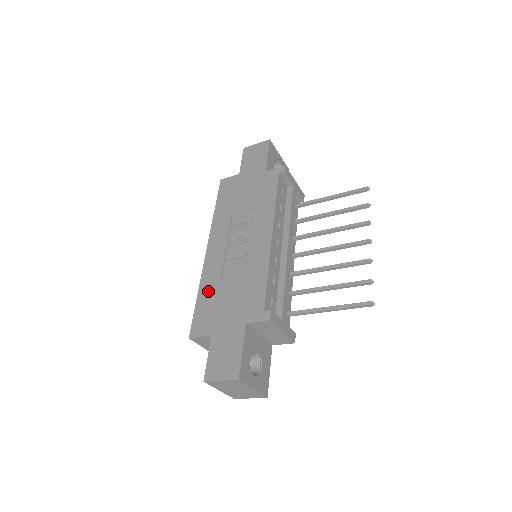
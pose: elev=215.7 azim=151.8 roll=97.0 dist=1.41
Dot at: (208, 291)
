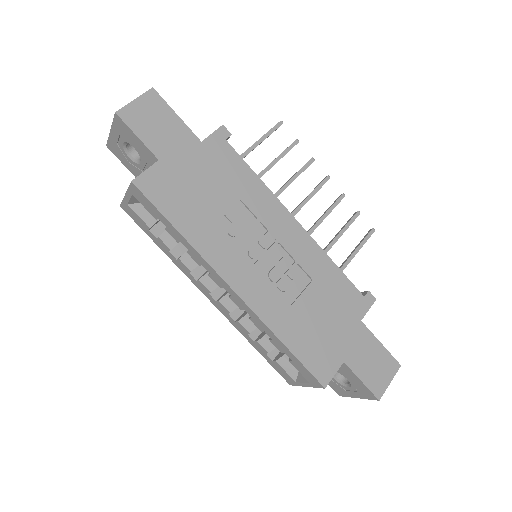
Dot at: (292, 329)
